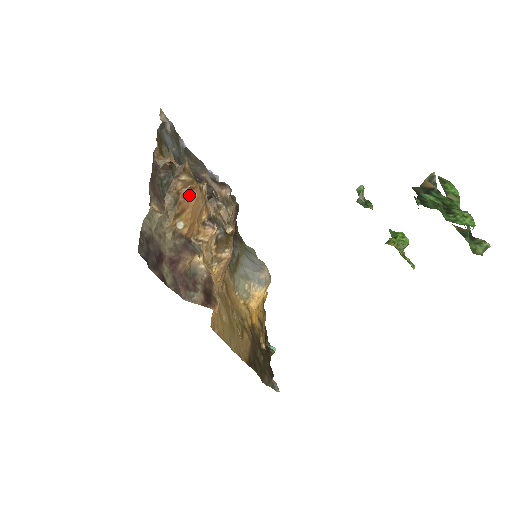
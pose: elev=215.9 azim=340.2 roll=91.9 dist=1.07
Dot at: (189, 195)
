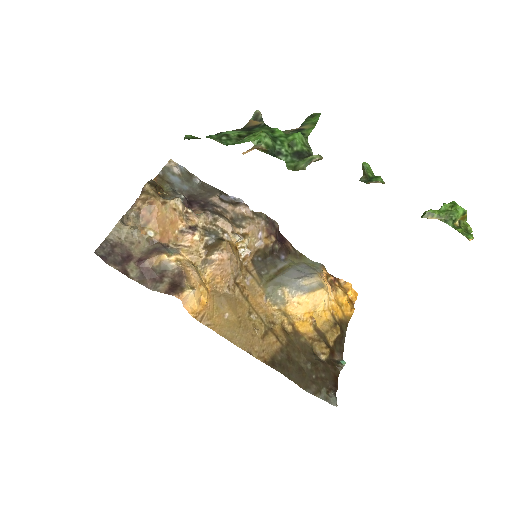
Dot at: (150, 209)
